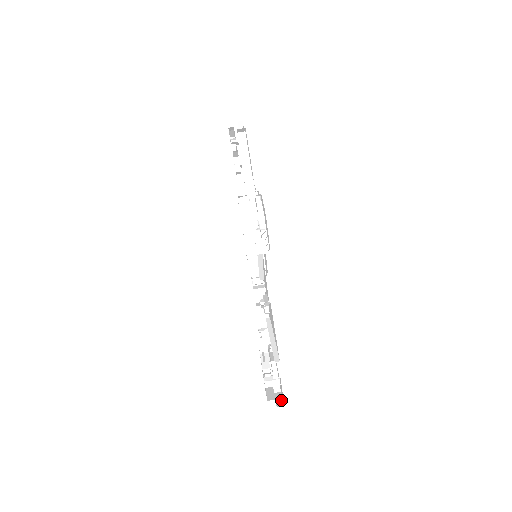
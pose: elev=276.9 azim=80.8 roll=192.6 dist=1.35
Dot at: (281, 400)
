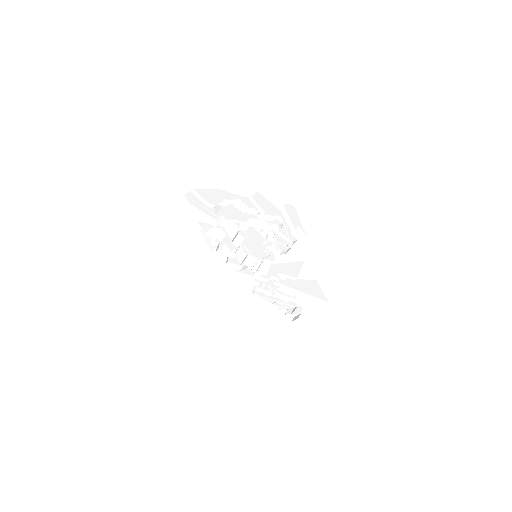
Dot at: (290, 314)
